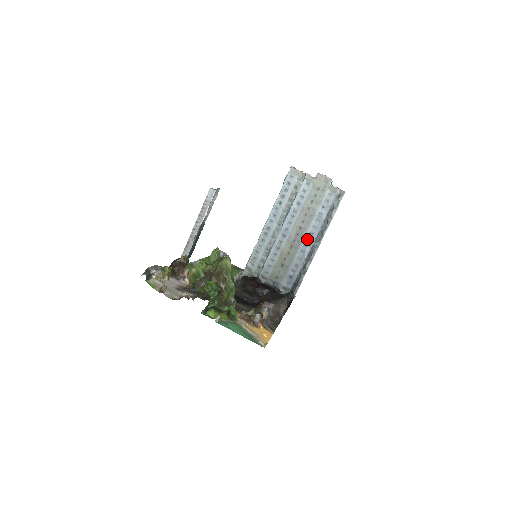
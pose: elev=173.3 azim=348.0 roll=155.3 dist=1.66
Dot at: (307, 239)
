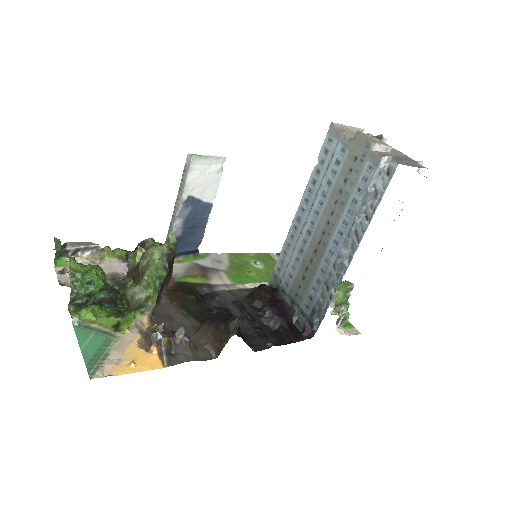
Dot at: (334, 242)
